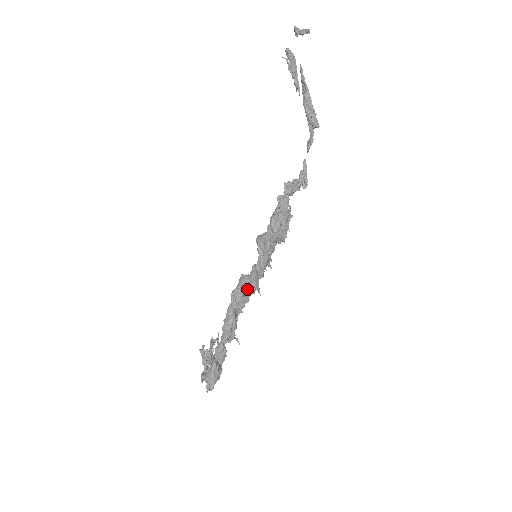
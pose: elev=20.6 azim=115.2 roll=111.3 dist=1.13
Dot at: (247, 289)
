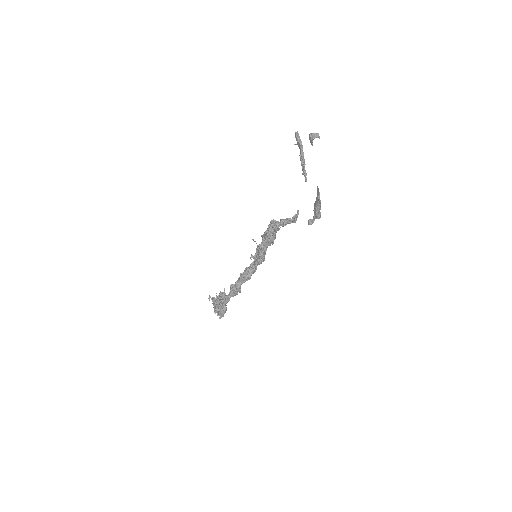
Dot at: occluded
